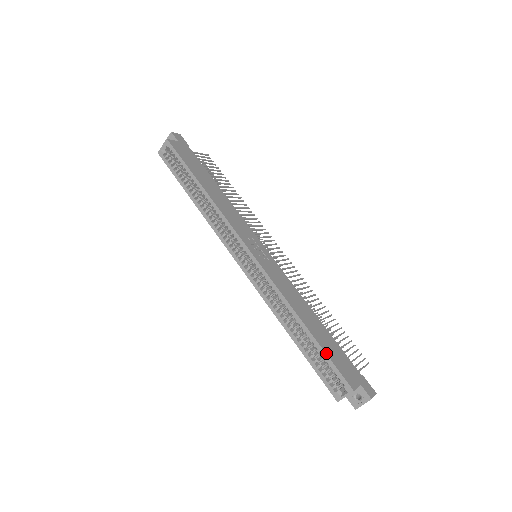
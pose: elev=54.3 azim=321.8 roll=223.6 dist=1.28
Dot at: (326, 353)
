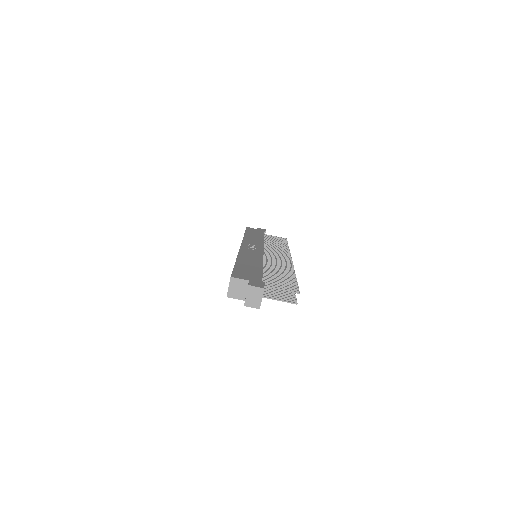
Dot at: (234, 267)
